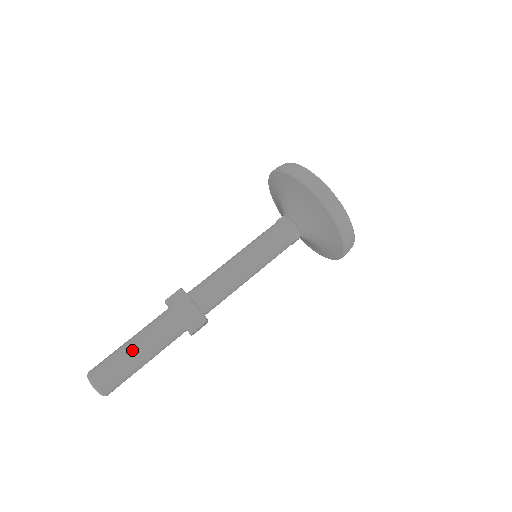
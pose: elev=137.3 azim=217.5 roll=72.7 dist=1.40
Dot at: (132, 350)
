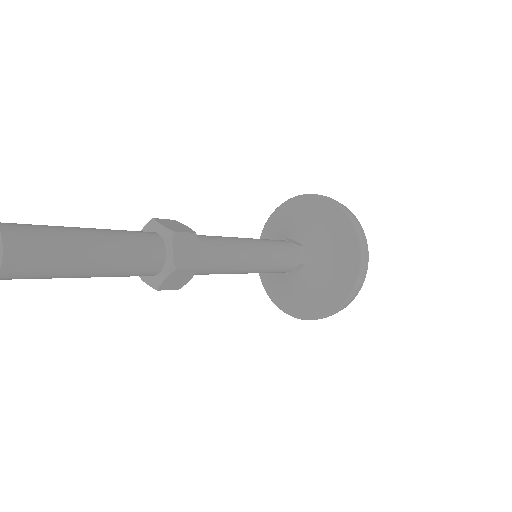
Dot at: (88, 233)
